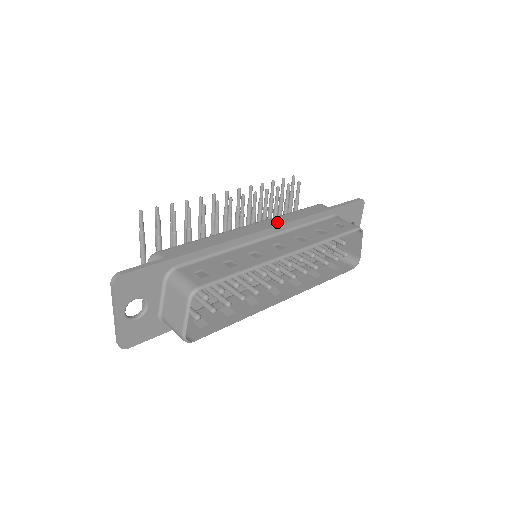
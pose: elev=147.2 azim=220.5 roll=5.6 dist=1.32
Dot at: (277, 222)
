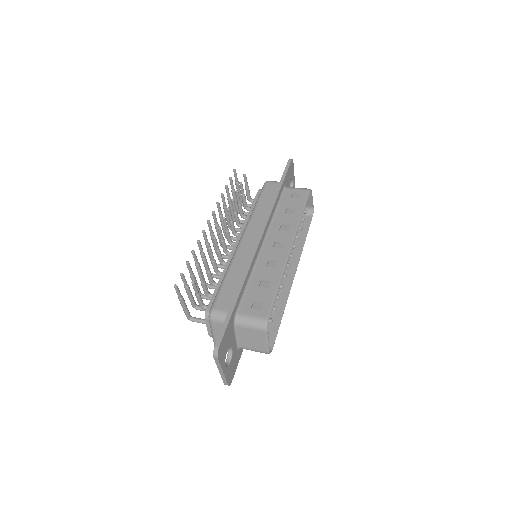
Dot at: (258, 223)
